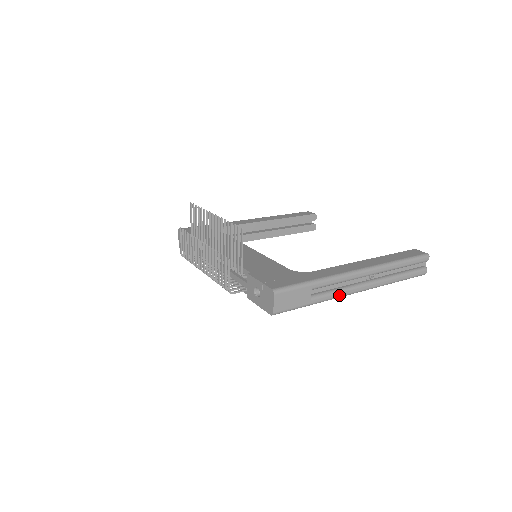
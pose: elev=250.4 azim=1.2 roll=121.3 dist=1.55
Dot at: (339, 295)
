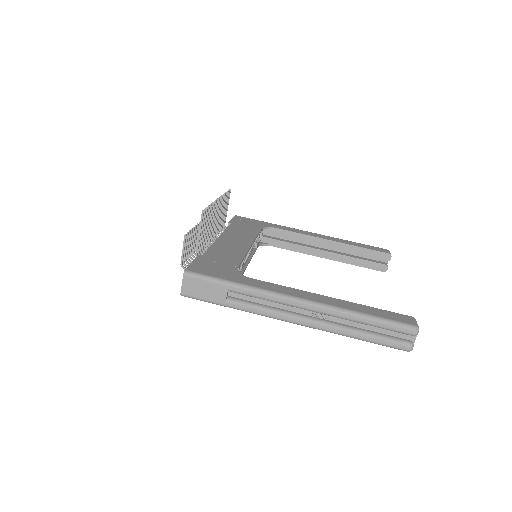
Dot at: (264, 313)
